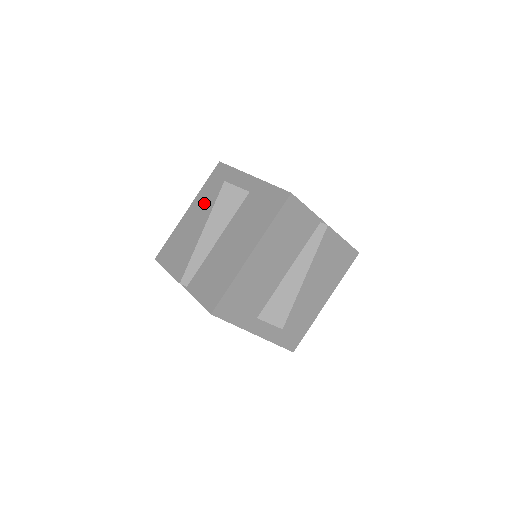
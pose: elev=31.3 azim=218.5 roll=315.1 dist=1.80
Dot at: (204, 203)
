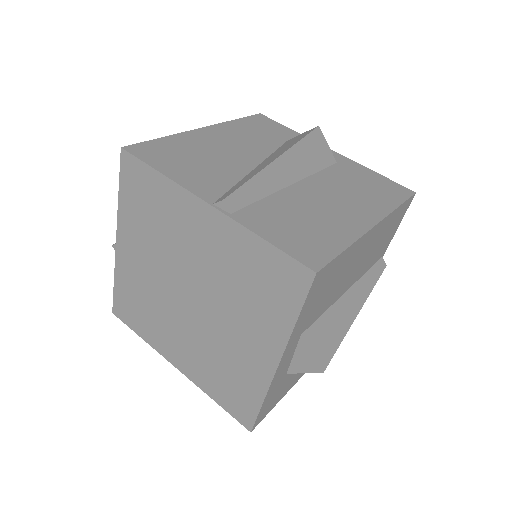
Dot at: (243, 136)
